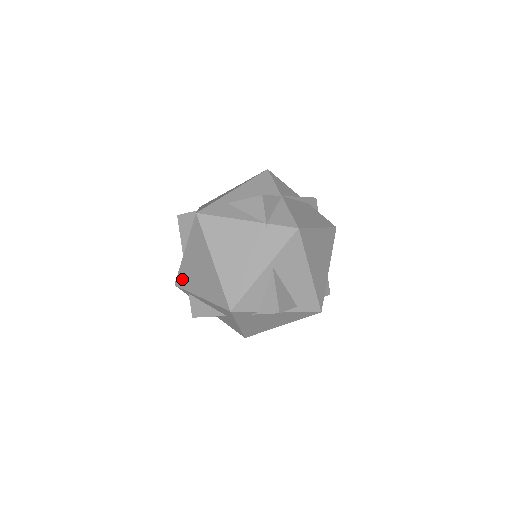
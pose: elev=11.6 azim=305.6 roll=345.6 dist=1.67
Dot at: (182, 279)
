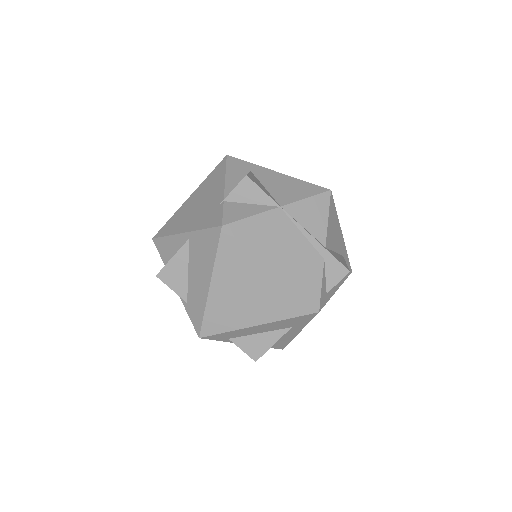
Dot at: occluded
